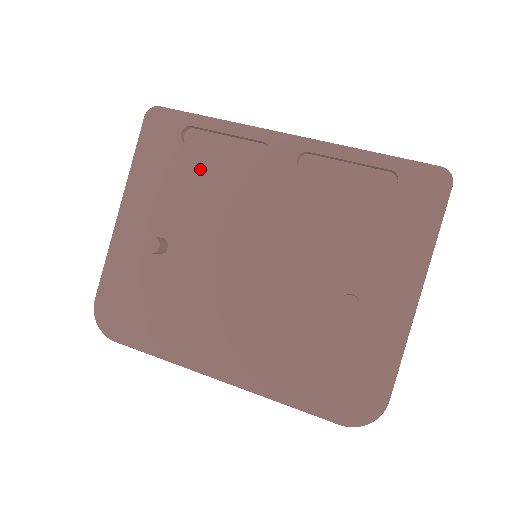
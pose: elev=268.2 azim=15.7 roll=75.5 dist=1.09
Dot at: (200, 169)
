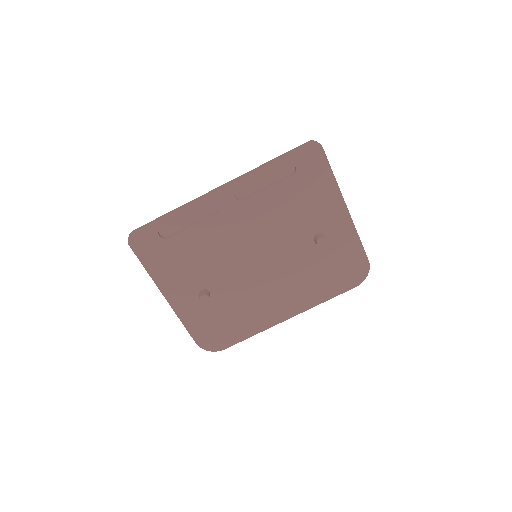
Dot at: (189, 244)
